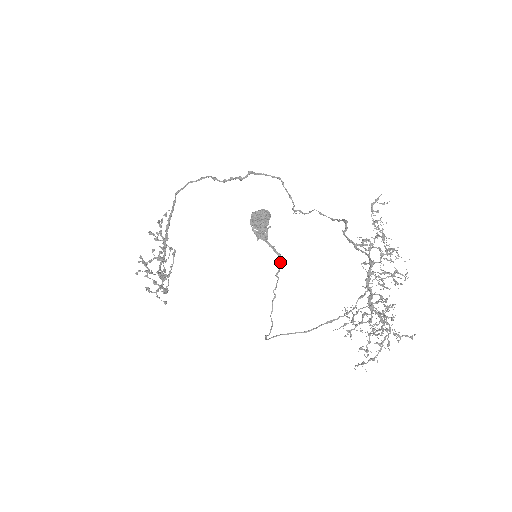
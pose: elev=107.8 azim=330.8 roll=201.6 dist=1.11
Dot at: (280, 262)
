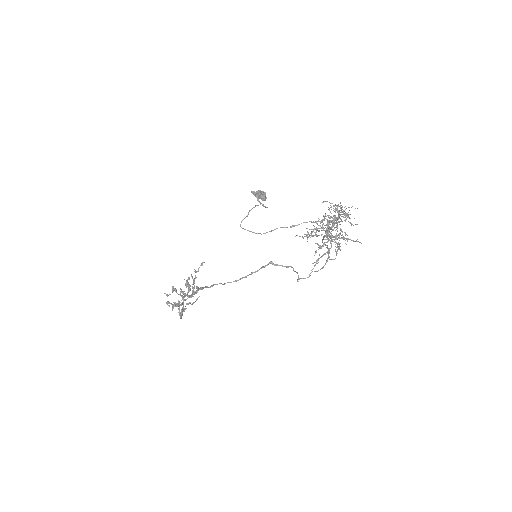
Dot at: (265, 207)
